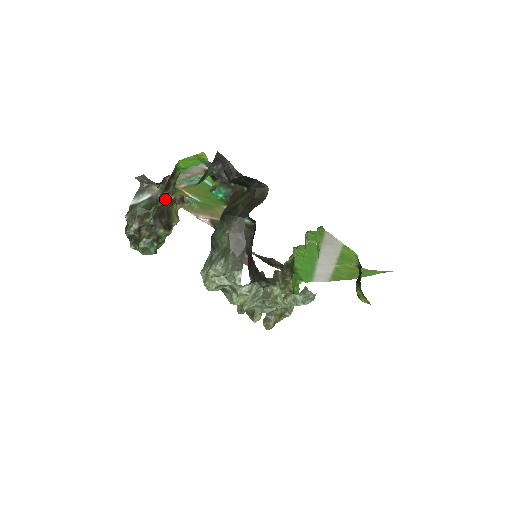
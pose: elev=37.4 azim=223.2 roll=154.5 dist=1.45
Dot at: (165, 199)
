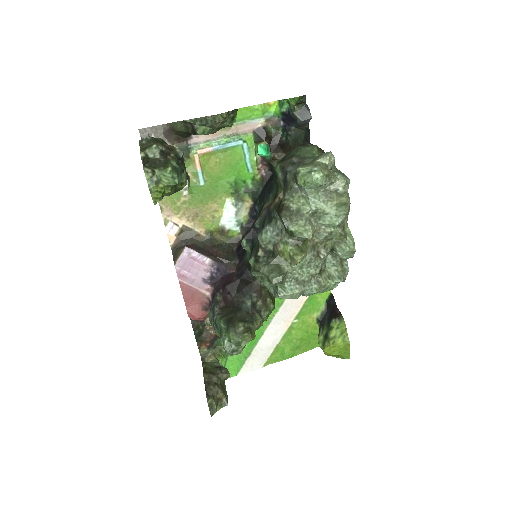
Dot at: (231, 121)
